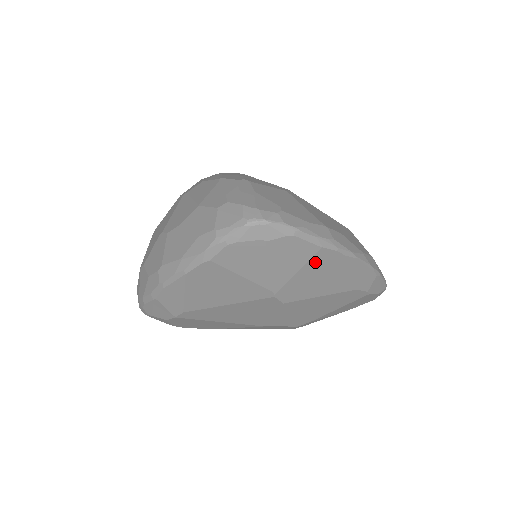
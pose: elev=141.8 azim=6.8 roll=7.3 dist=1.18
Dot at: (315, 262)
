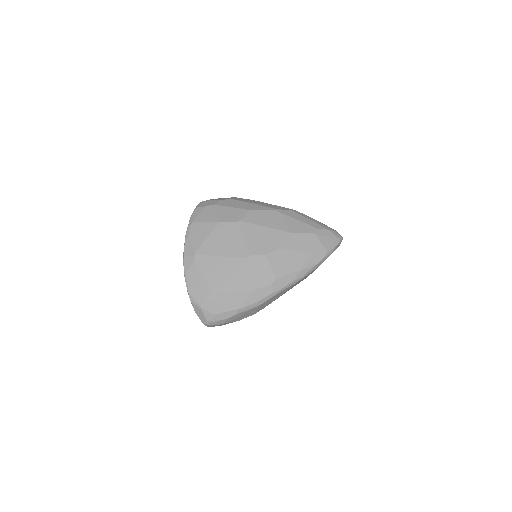
Dot at: occluded
